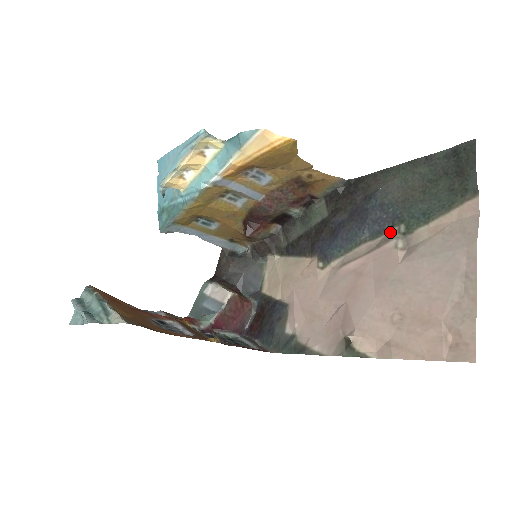
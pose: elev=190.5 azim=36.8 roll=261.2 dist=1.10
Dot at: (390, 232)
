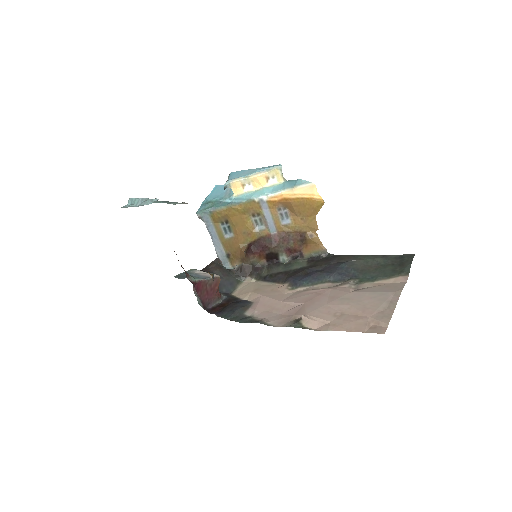
Dot at: (348, 281)
